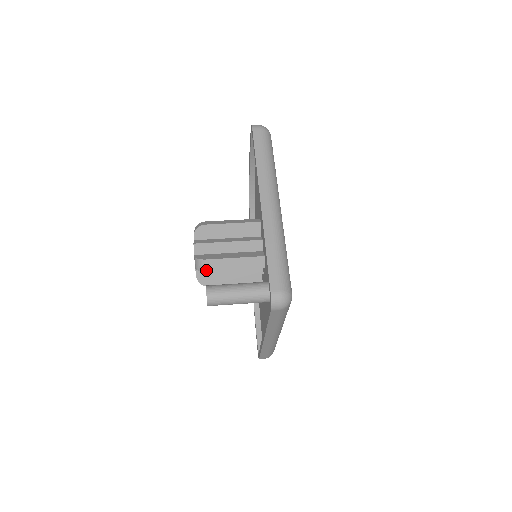
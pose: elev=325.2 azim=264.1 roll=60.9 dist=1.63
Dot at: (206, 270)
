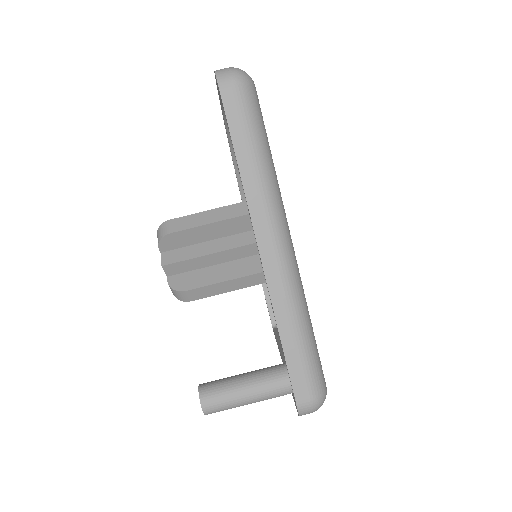
Dot at: (189, 300)
